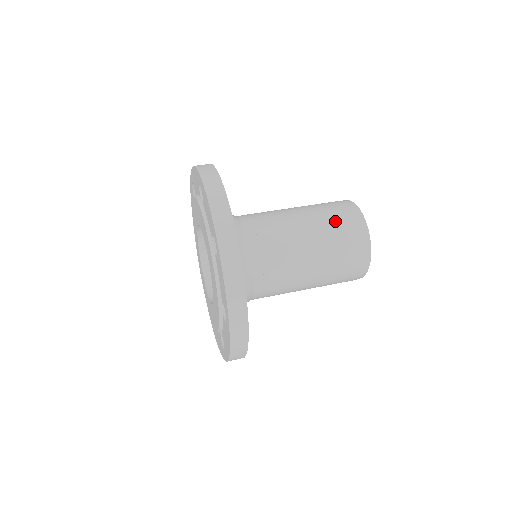
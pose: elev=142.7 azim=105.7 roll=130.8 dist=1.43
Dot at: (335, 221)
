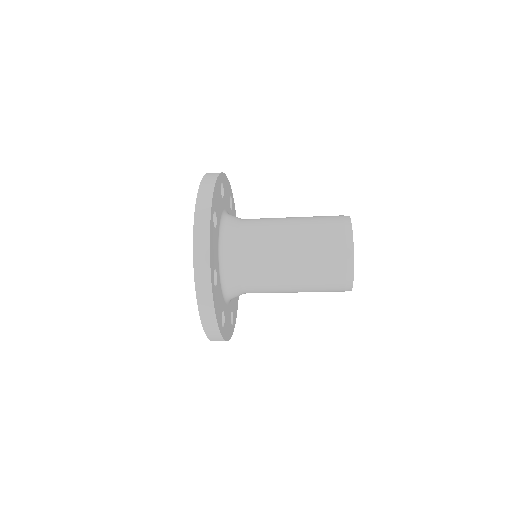
Dot at: occluded
